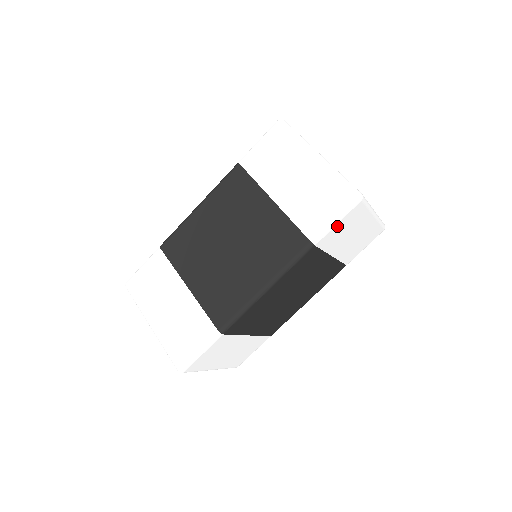
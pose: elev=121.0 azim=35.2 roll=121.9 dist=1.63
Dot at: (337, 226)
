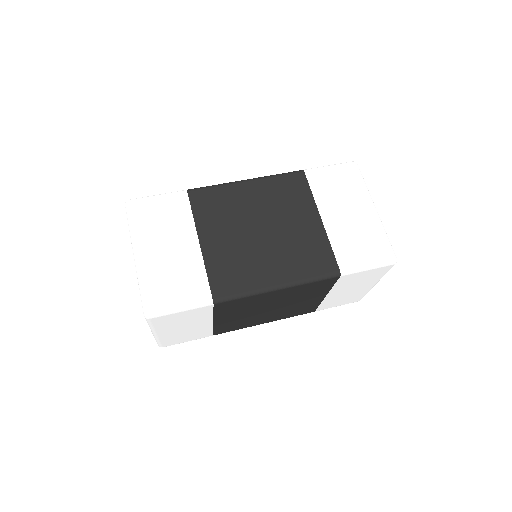
Dot at: (364, 272)
